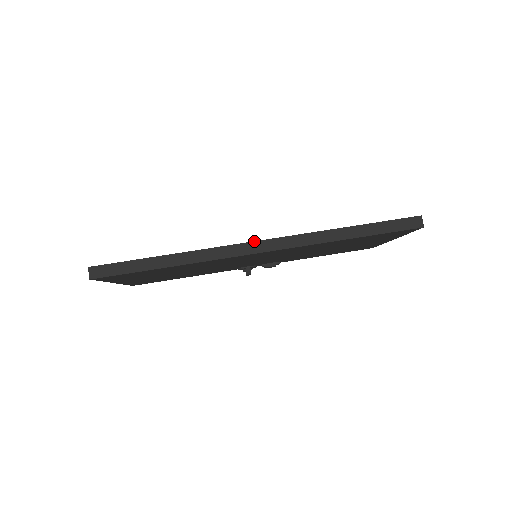
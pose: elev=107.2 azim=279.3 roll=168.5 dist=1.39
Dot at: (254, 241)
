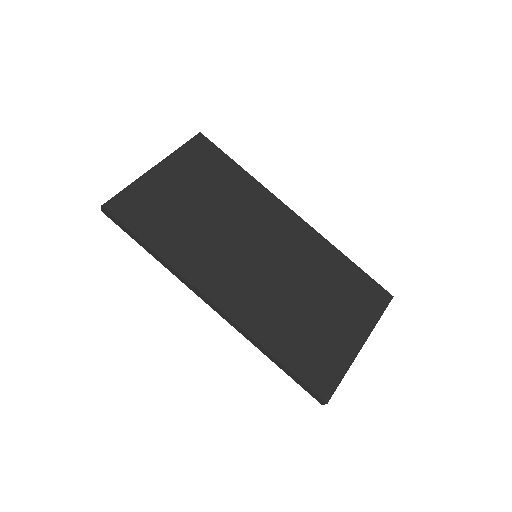
Dot at: (210, 300)
